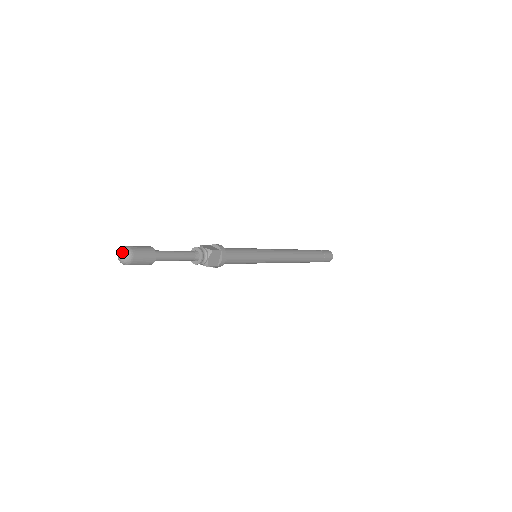
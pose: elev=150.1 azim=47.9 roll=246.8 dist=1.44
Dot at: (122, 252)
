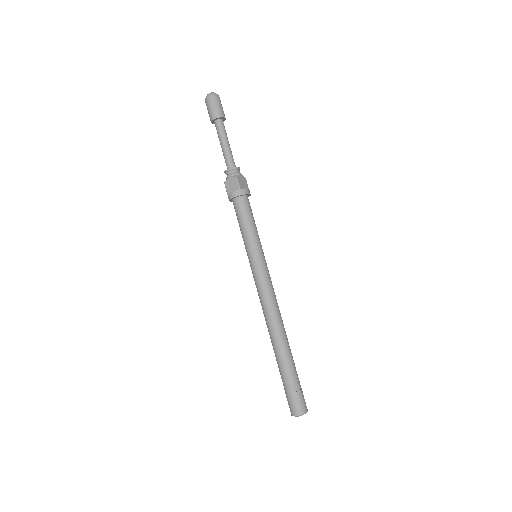
Dot at: occluded
